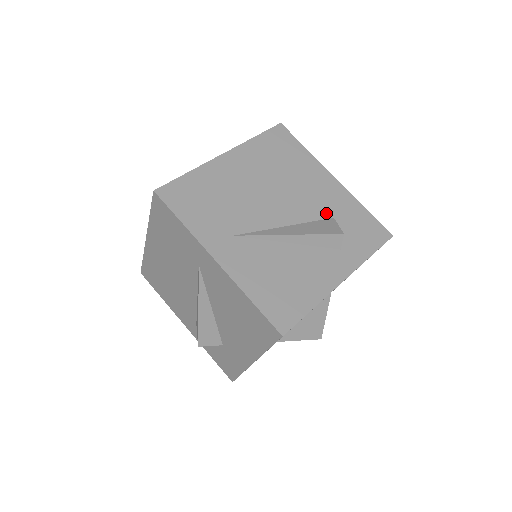
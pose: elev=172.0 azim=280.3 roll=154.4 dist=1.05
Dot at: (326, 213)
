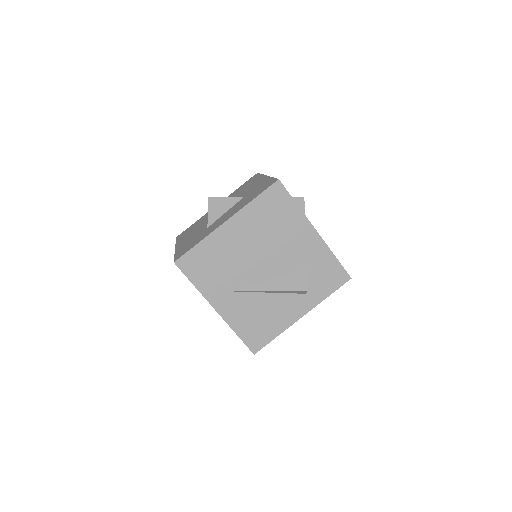
Dot at: (301, 265)
